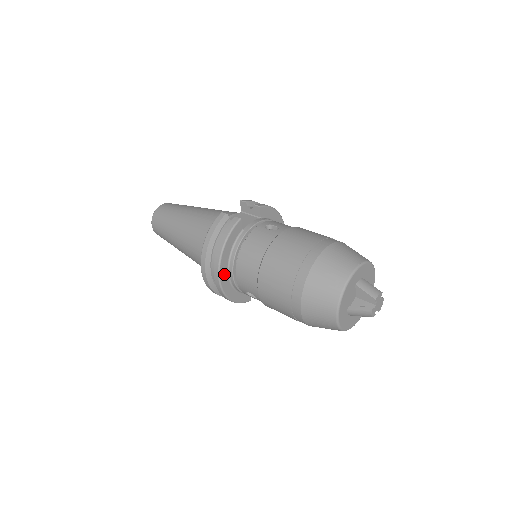
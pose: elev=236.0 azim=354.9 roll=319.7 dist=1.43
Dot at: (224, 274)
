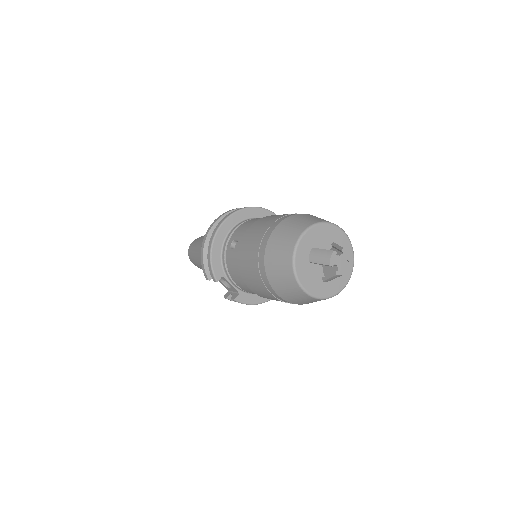
Dot at: (231, 222)
